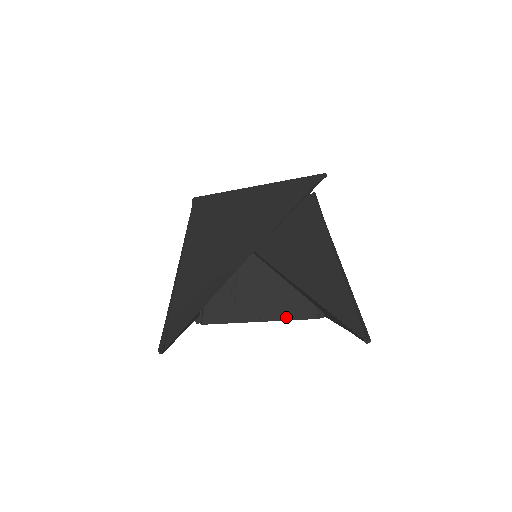
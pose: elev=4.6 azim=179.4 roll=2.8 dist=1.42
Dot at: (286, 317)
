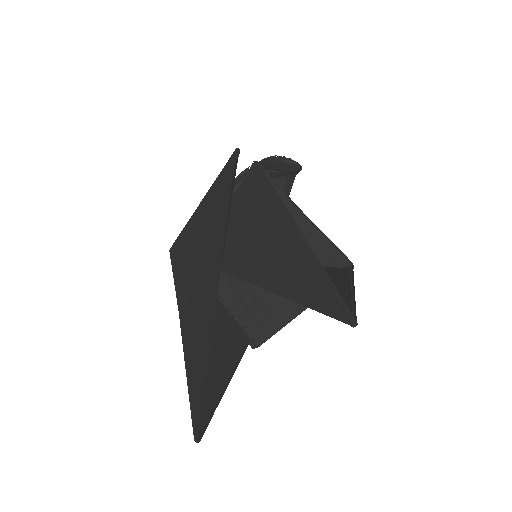
Dot at: occluded
